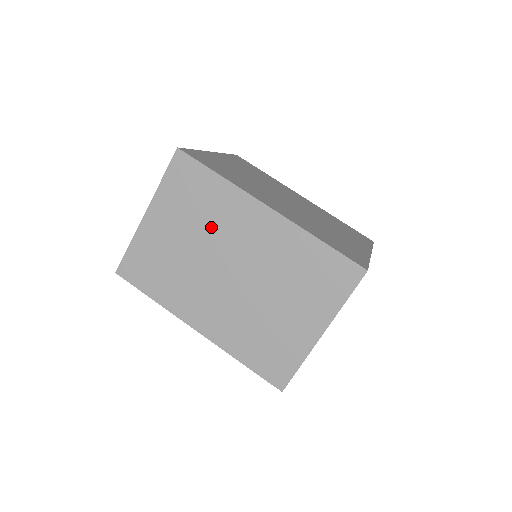
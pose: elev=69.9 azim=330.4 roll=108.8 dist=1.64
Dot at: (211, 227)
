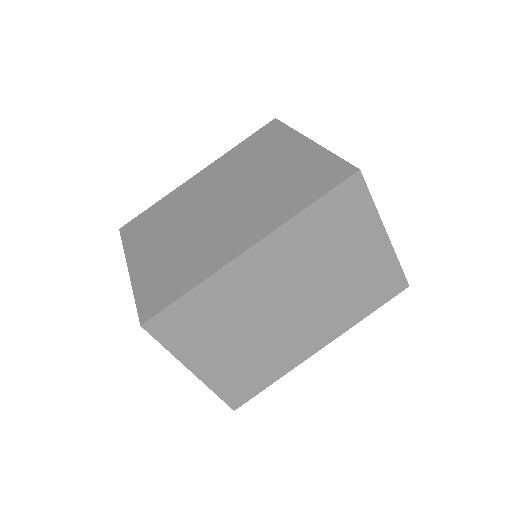
Dot at: (239, 312)
